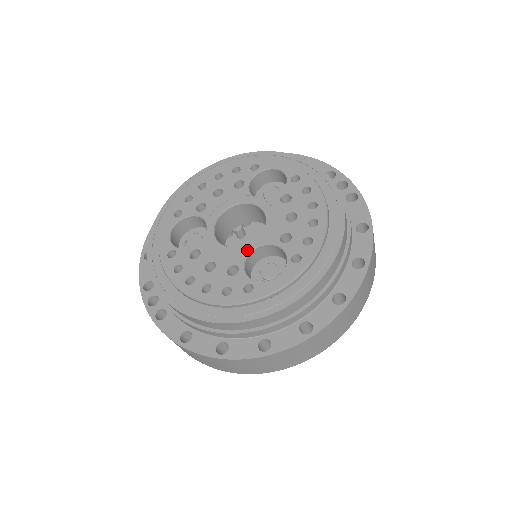
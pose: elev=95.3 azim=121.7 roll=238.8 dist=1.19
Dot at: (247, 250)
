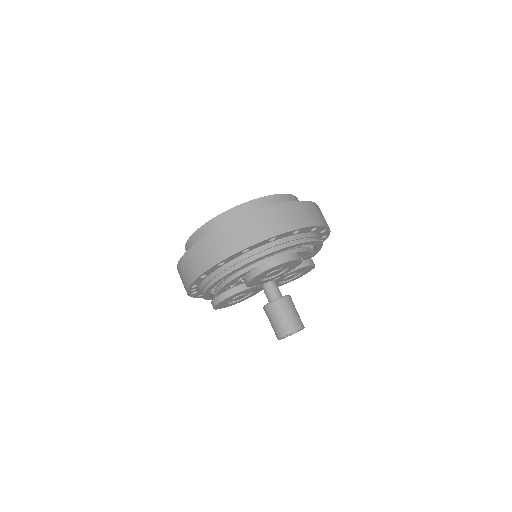
Dot at: occluded
